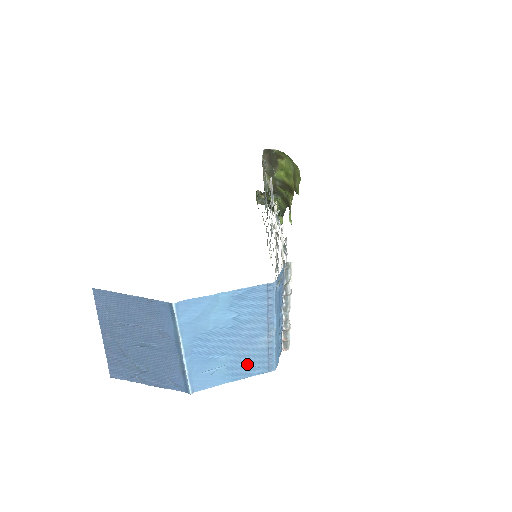
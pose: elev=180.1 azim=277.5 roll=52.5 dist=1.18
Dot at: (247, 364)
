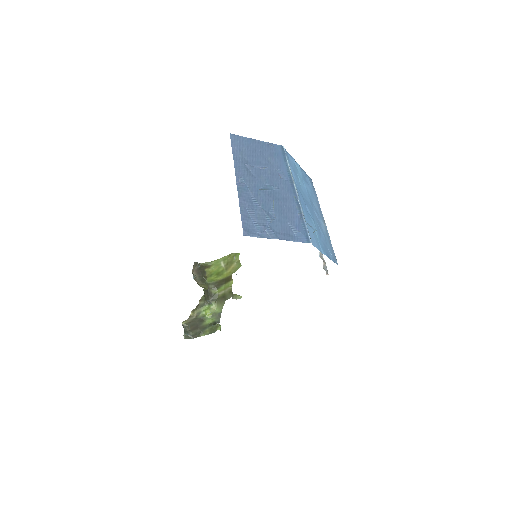
Dot at: (324, 243)
